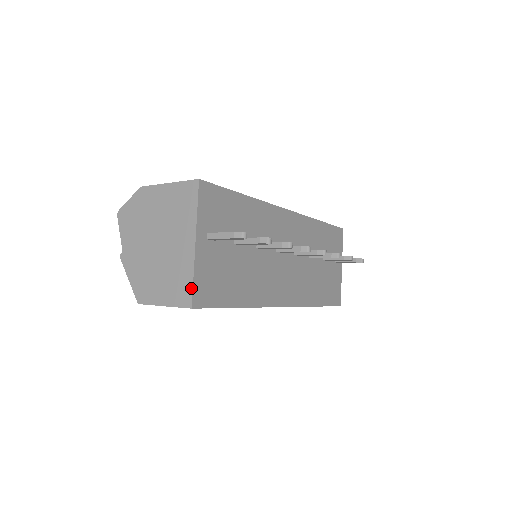
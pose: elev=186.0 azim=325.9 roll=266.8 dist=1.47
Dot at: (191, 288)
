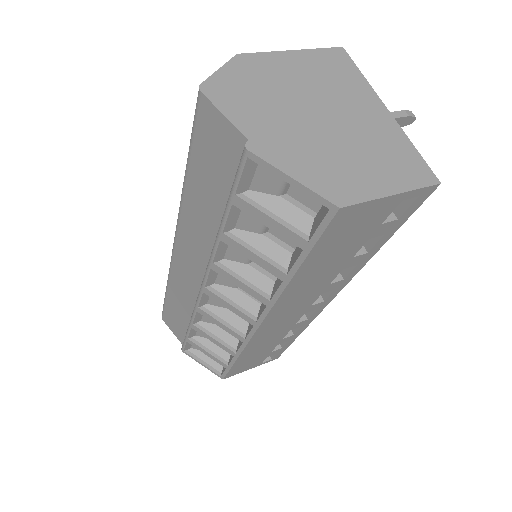
Dot at: (421, 159)
